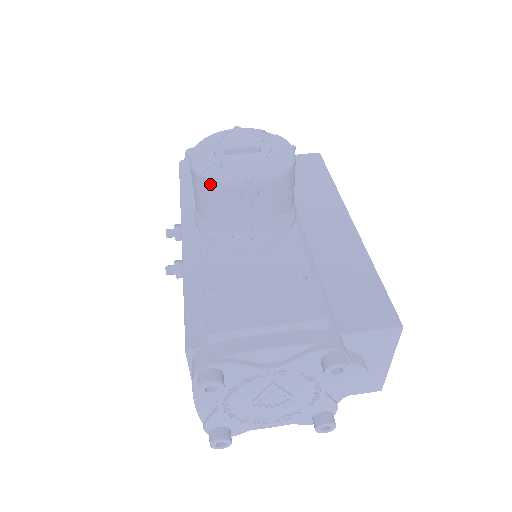
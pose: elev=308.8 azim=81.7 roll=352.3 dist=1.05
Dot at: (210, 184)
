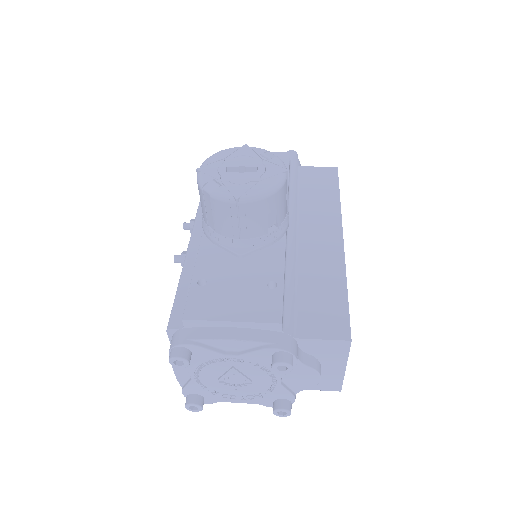
Dot at: (207, 196)
